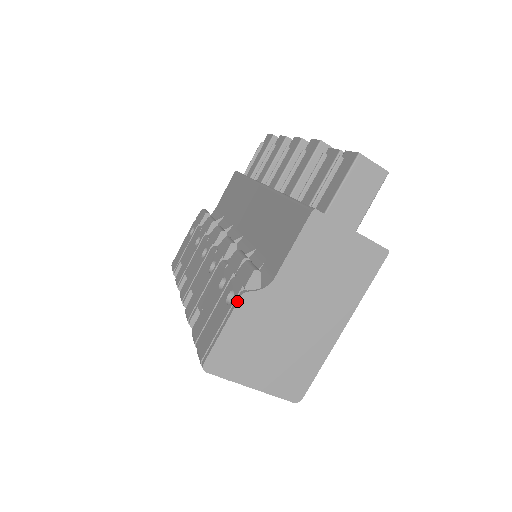
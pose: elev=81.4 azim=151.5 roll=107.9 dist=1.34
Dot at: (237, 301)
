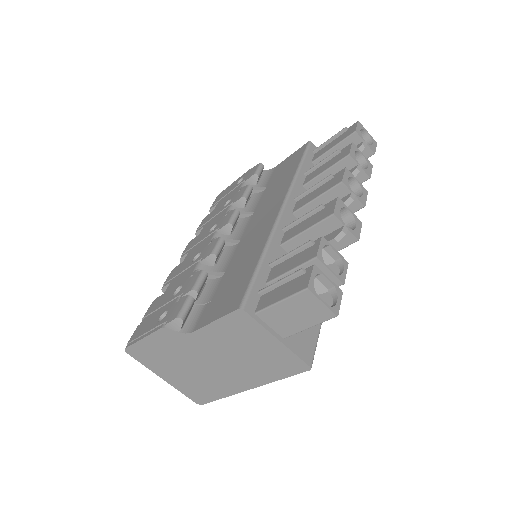
Dot at: (158, 329)
